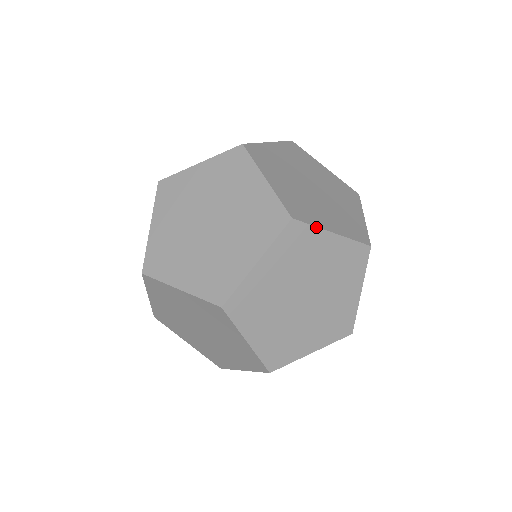
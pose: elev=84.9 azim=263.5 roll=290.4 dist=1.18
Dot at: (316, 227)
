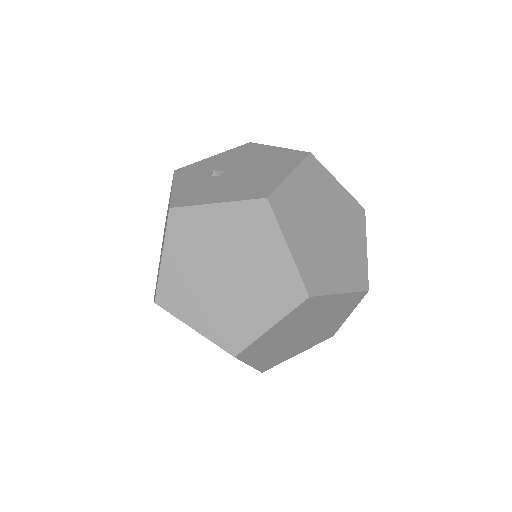
Dot at: (328, 295)
